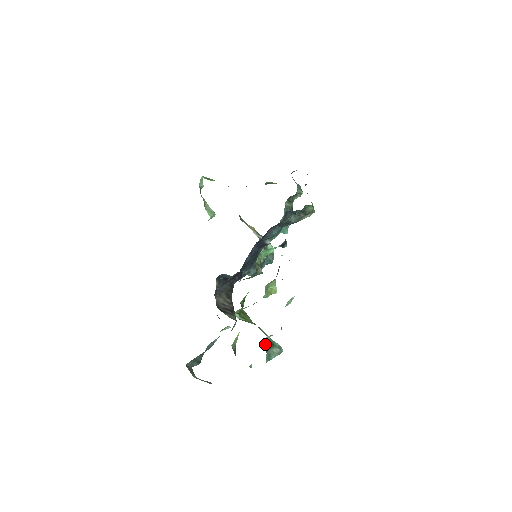
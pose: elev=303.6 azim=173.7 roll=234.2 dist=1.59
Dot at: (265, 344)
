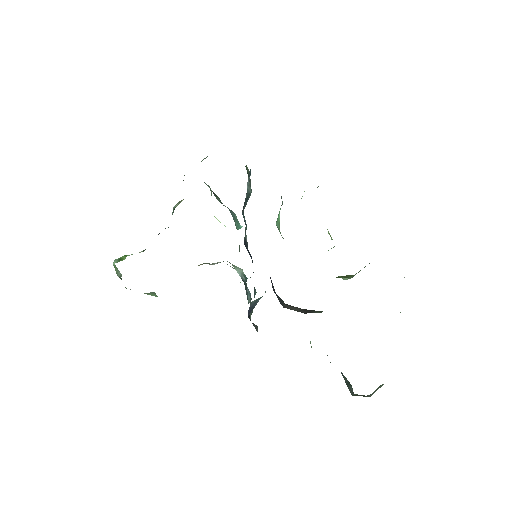
Dot at: occluded
